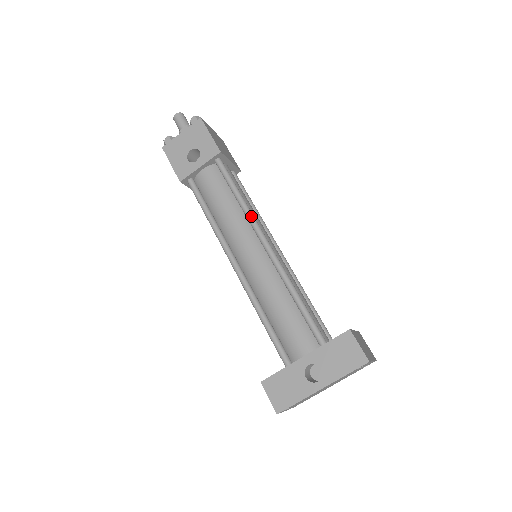
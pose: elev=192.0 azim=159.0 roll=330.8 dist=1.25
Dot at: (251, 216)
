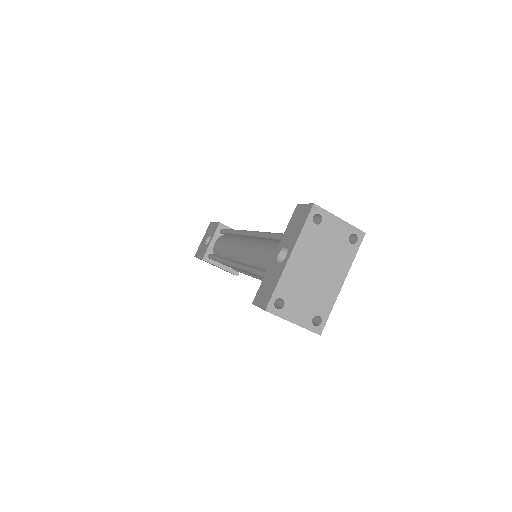
Dot at: (239, 231)
